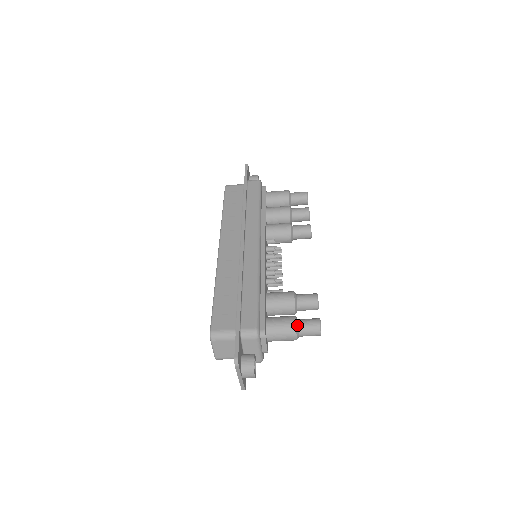
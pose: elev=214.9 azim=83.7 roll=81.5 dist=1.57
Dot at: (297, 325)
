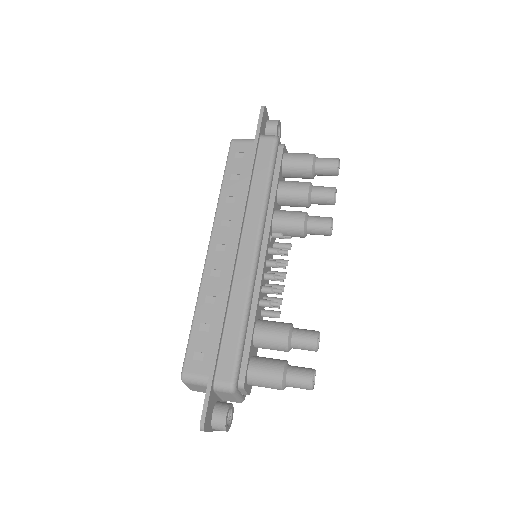
Dot at: (284, 378)
